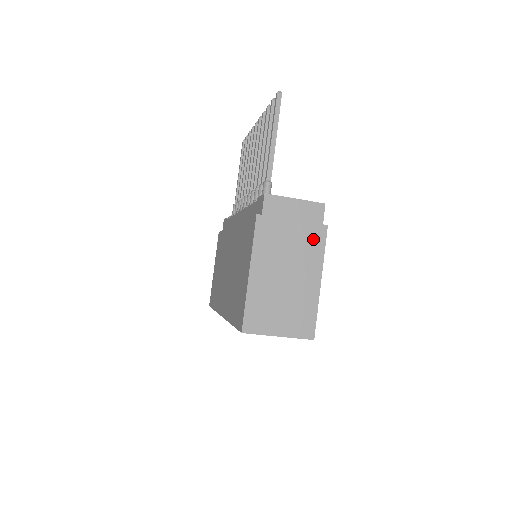
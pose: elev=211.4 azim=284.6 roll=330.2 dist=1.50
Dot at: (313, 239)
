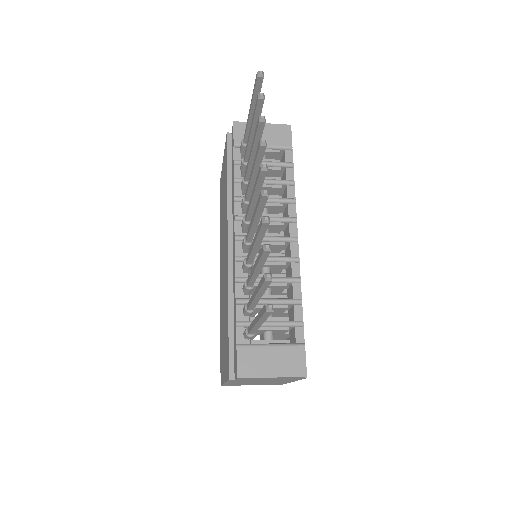
Dot at: occluded
